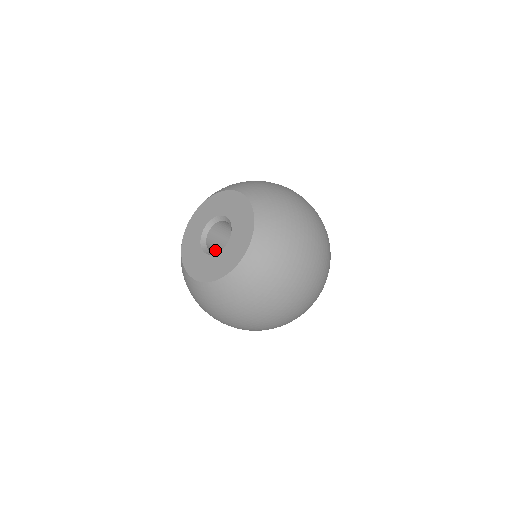
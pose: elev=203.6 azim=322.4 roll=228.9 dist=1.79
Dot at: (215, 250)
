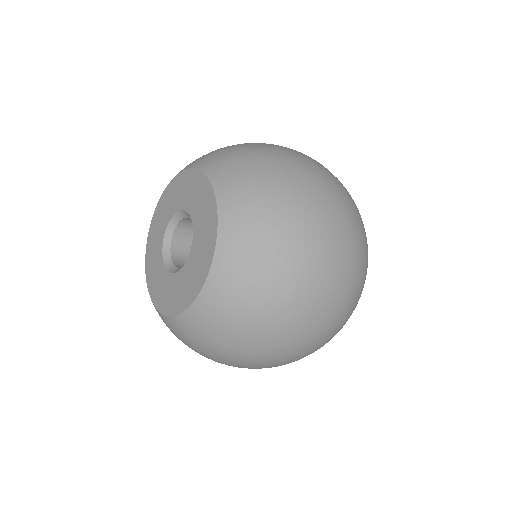
Dot at: occluded
